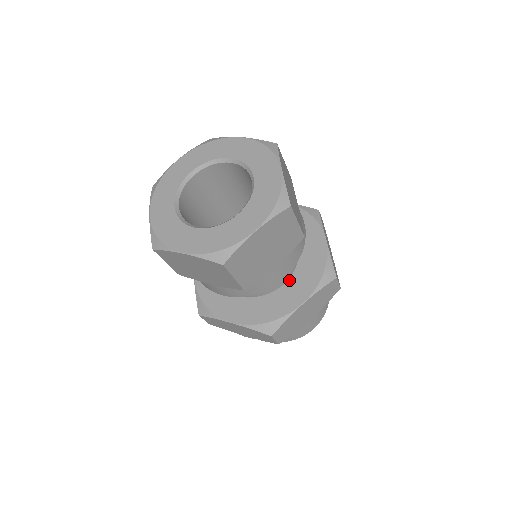
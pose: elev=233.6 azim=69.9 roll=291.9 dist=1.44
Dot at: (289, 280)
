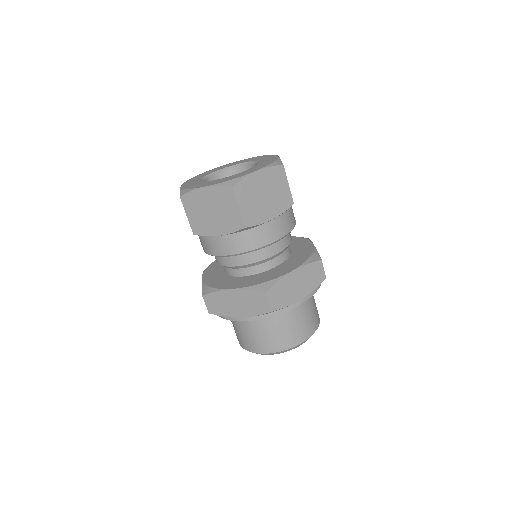
Dot at: (282, 263)
